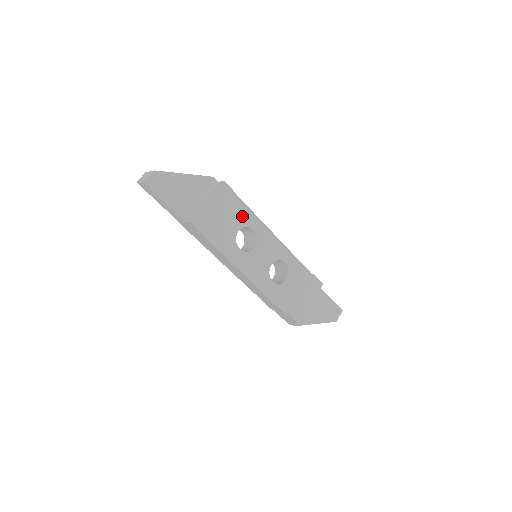
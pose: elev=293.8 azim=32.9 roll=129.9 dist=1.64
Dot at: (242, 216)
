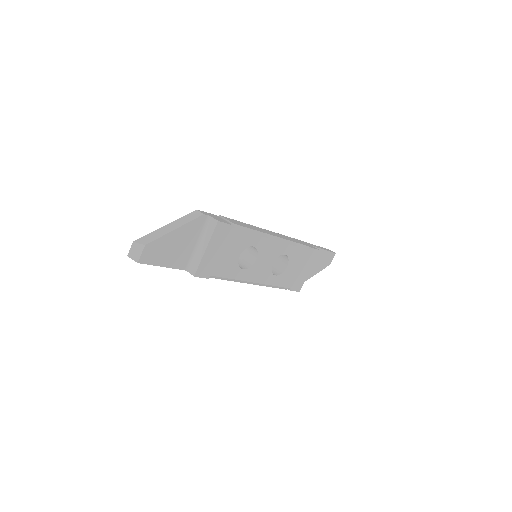
Dot at: (241, 241)
